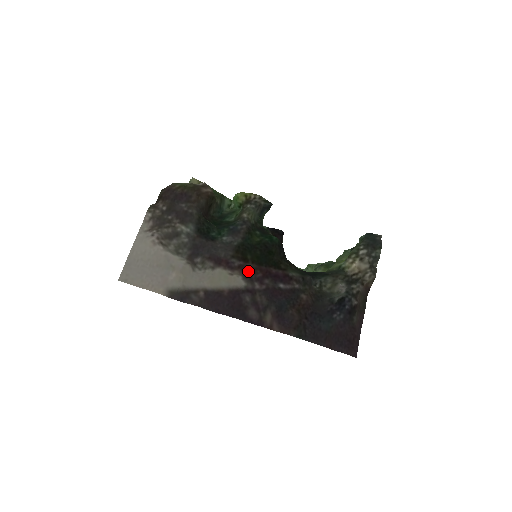
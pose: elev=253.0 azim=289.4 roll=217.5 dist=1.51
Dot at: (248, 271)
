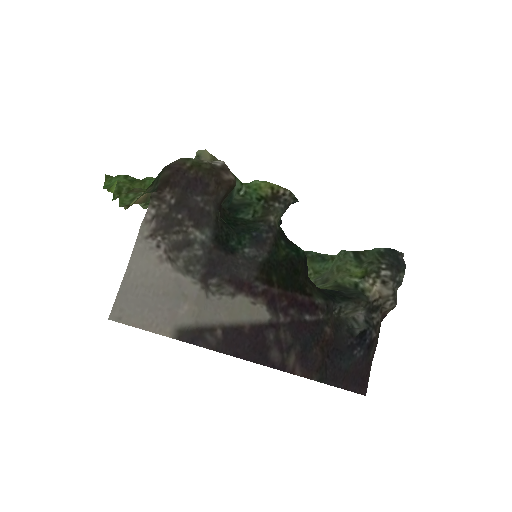
Dot at: (273, 298)
